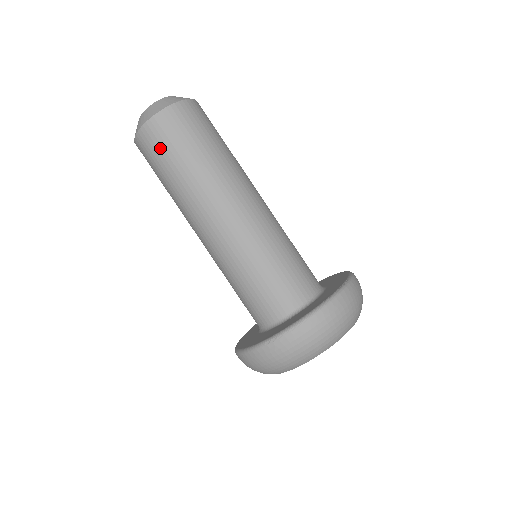
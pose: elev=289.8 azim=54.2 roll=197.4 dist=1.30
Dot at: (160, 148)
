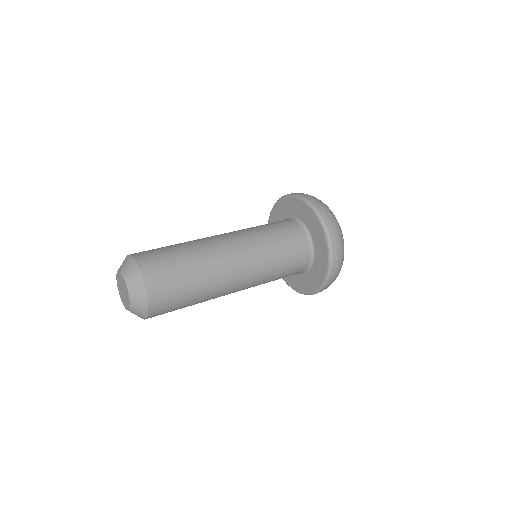
Dot at: occluded
